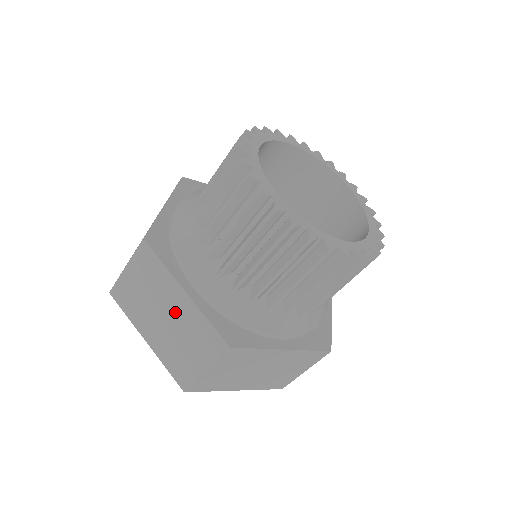
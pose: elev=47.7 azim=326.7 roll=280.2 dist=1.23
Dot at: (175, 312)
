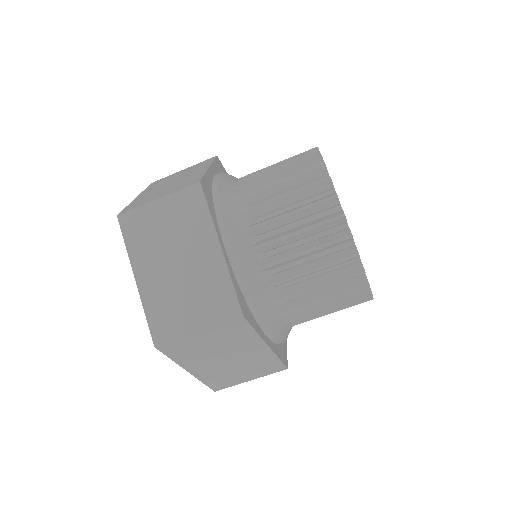
Dot at: (195, 262)
